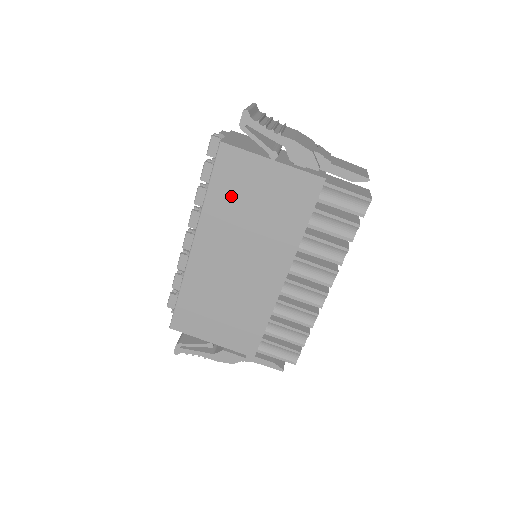
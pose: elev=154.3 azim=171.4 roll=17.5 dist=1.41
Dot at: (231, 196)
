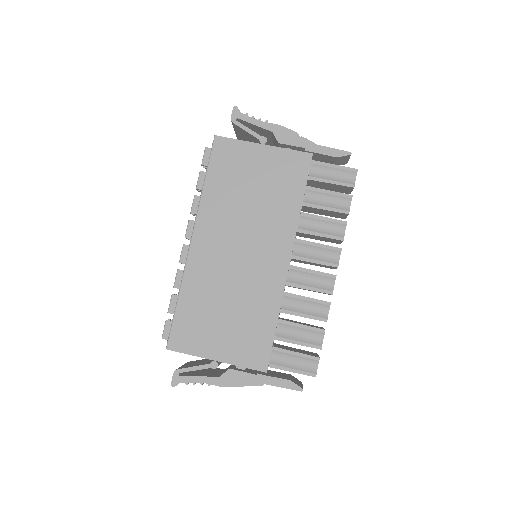
Dot at: (227, 183)
